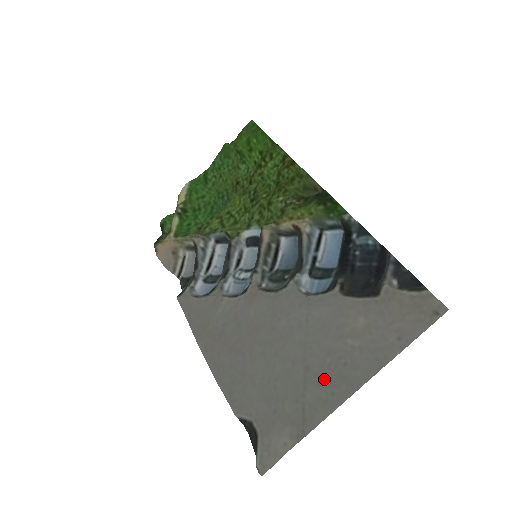
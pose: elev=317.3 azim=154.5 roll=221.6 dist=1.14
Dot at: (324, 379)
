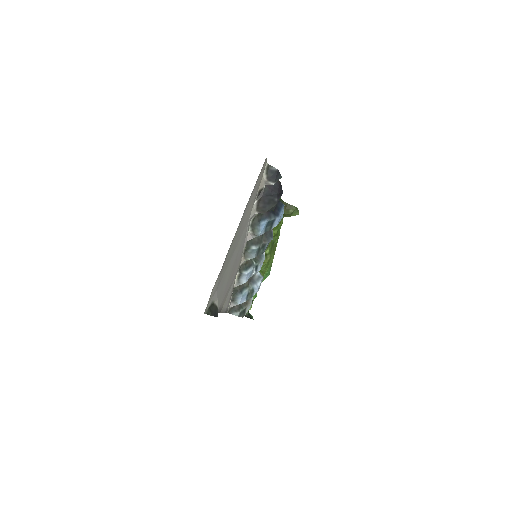
Dot at: (234, 243)
